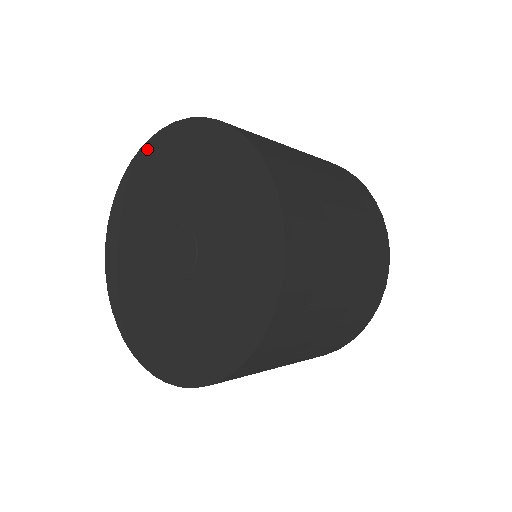
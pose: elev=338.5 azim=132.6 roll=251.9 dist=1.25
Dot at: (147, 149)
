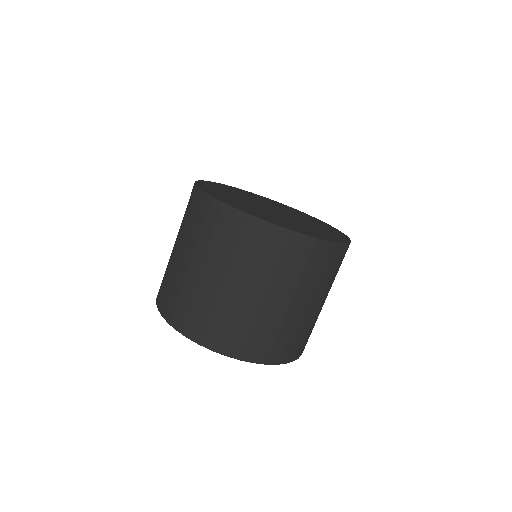
Dot at: occluded
